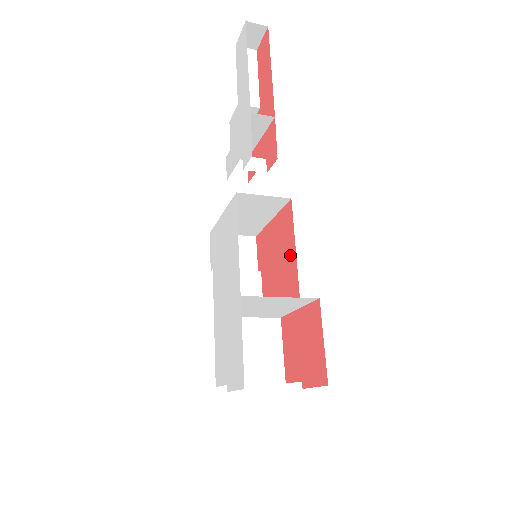
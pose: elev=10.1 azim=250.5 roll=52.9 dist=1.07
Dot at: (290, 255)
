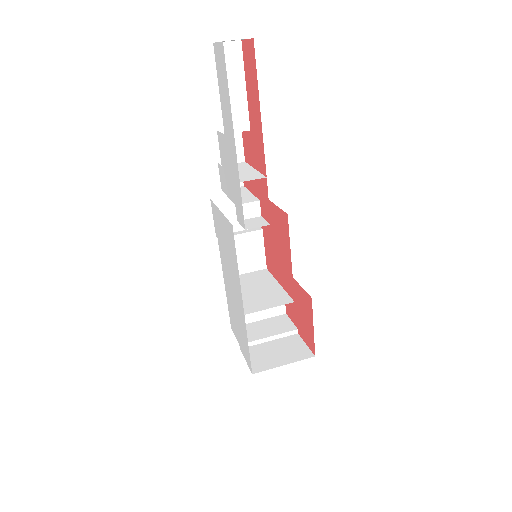
Dot at: (287, 260)
